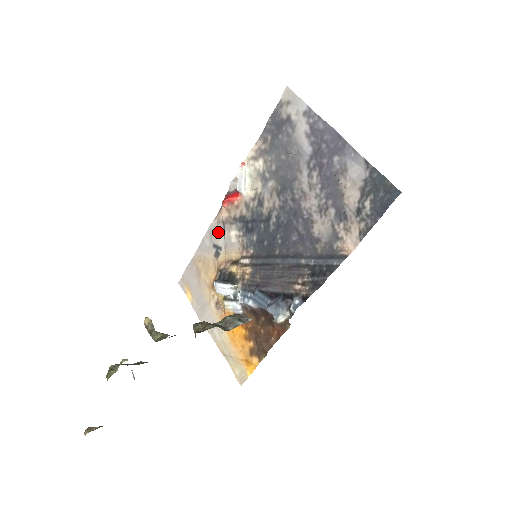
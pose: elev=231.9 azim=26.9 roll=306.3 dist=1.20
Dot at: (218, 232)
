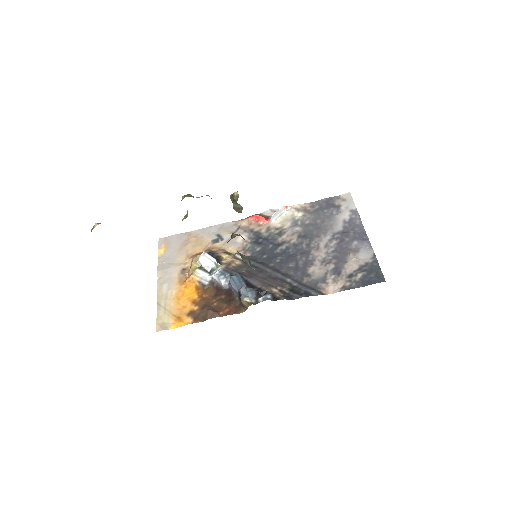
Dot at: (229, 230)
